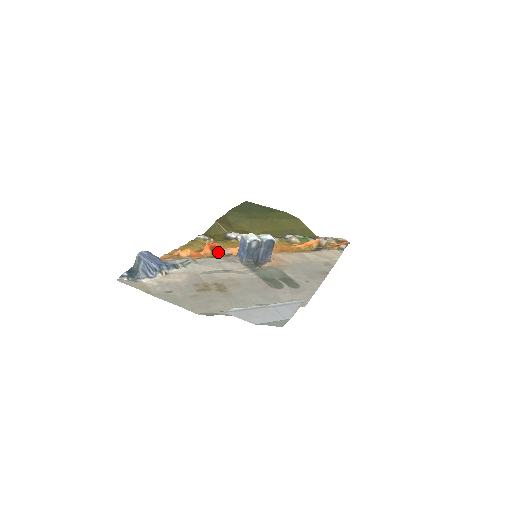
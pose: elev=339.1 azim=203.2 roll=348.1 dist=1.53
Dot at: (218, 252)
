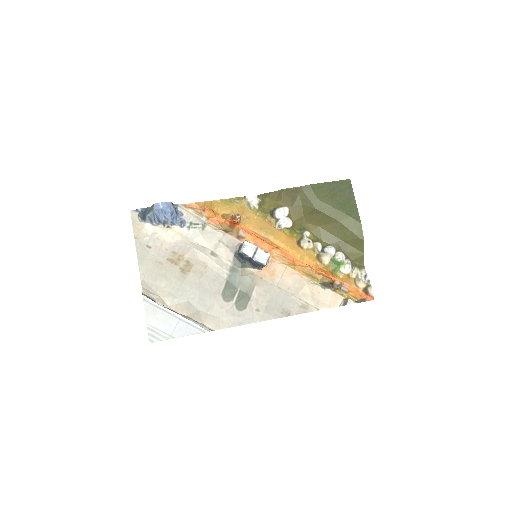
Dot at: (236, 228)
